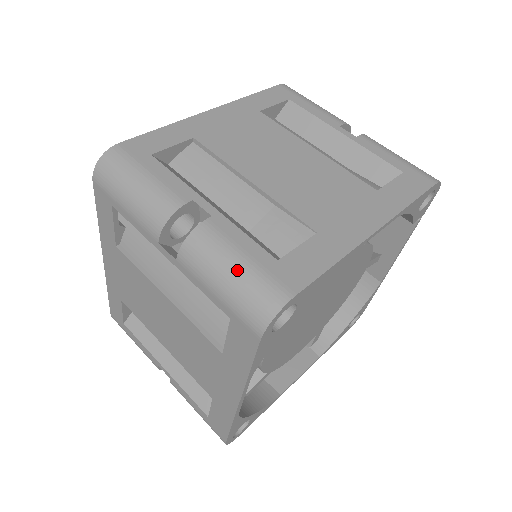
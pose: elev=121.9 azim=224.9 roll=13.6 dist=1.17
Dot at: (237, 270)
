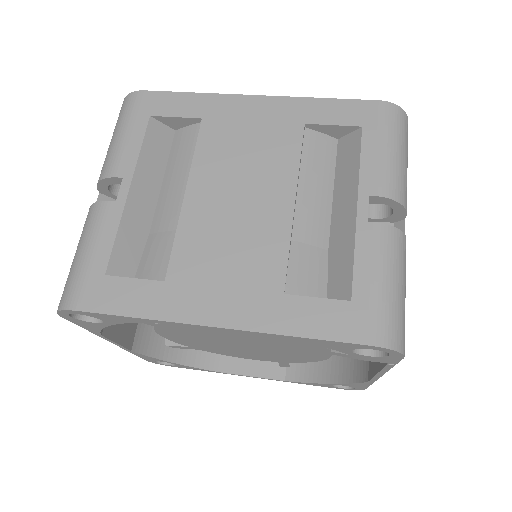
Dot at: (79, 257)
